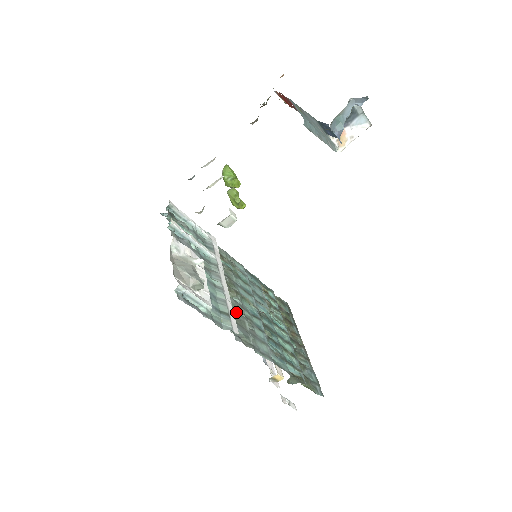
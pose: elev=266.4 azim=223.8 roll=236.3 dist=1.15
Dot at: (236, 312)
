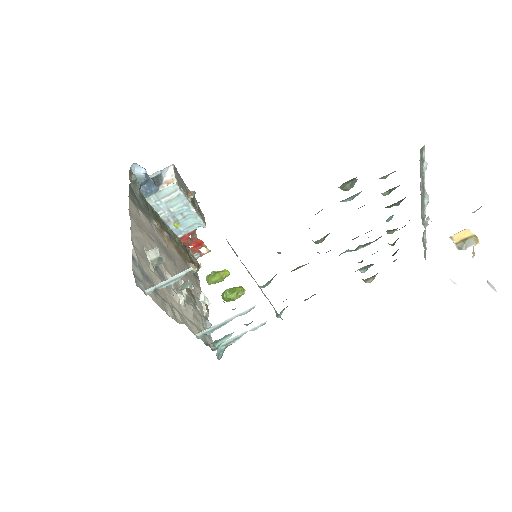
Dot at: occluded
